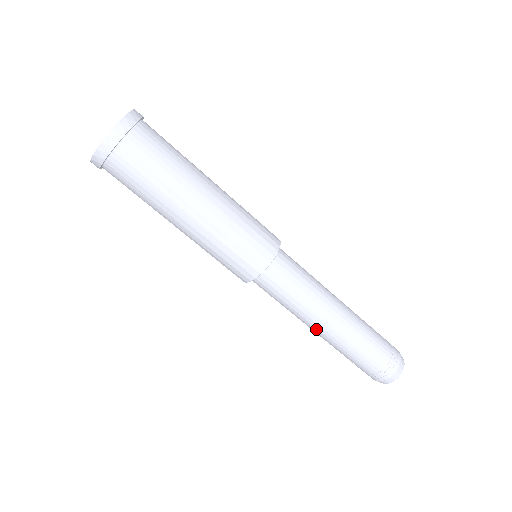
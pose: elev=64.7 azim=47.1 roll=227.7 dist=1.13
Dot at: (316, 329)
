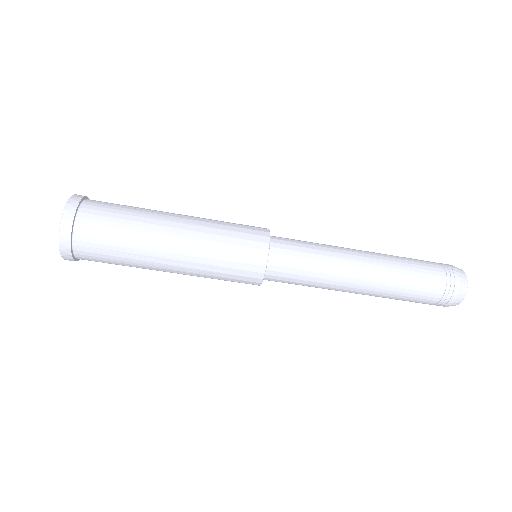
Dot at: (350, 292)
